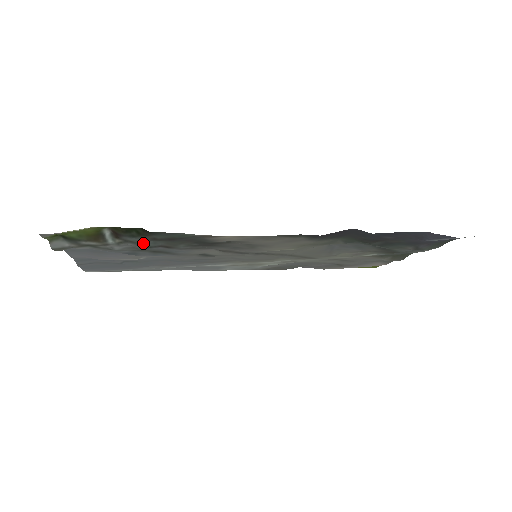
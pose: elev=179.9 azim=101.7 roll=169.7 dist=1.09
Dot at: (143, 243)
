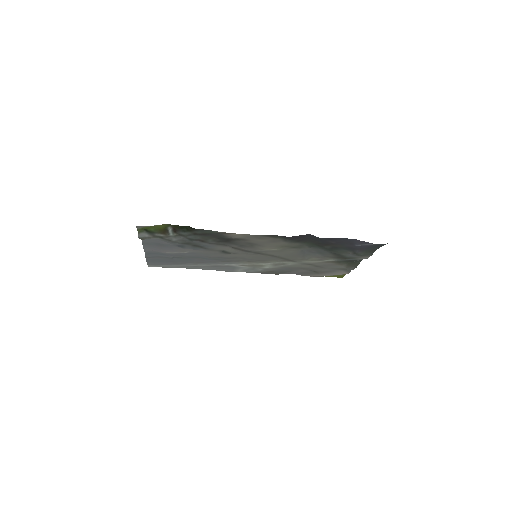
Dot at: (189, 236)
